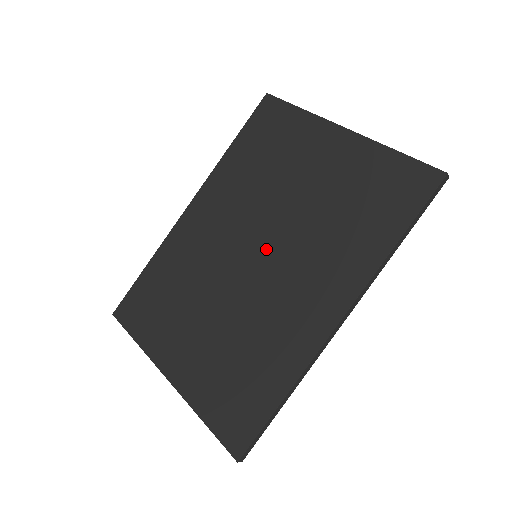
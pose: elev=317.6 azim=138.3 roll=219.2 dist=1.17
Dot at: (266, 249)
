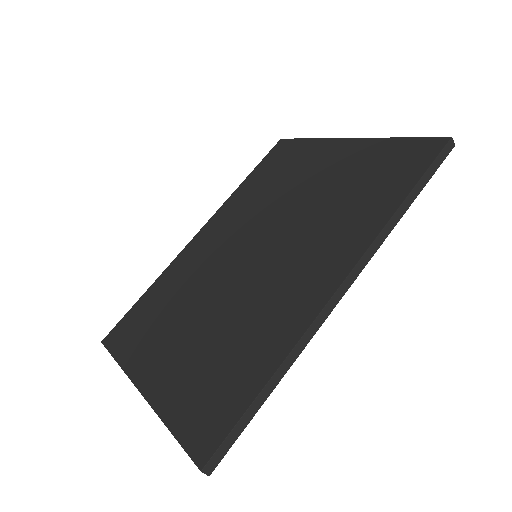
Dot at: (266, 245)
